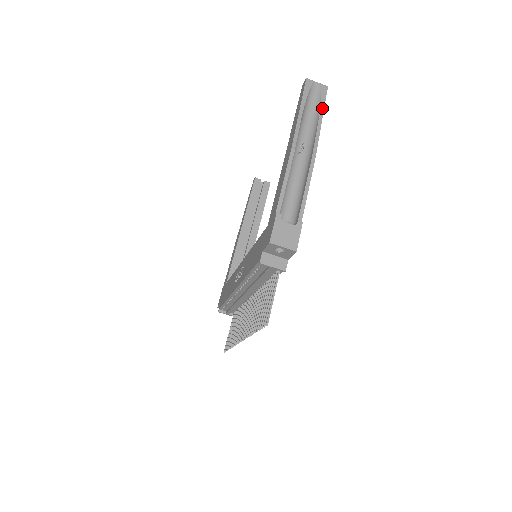
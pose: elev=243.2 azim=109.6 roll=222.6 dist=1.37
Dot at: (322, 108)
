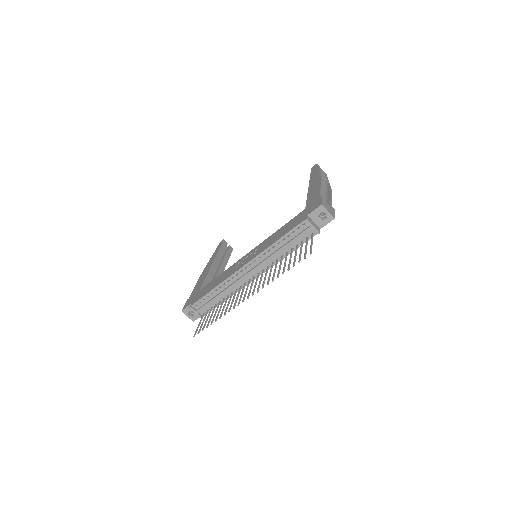
Dot at: occluded
